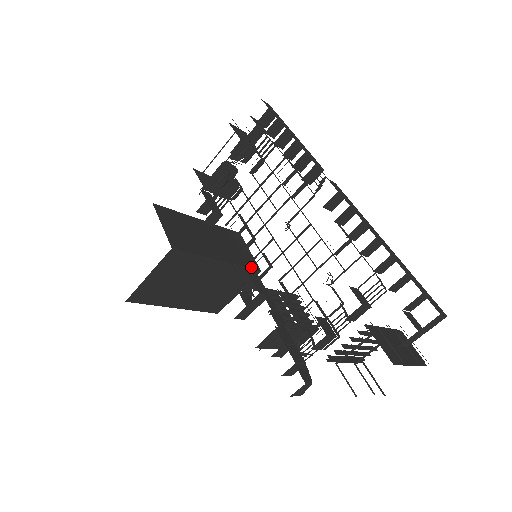
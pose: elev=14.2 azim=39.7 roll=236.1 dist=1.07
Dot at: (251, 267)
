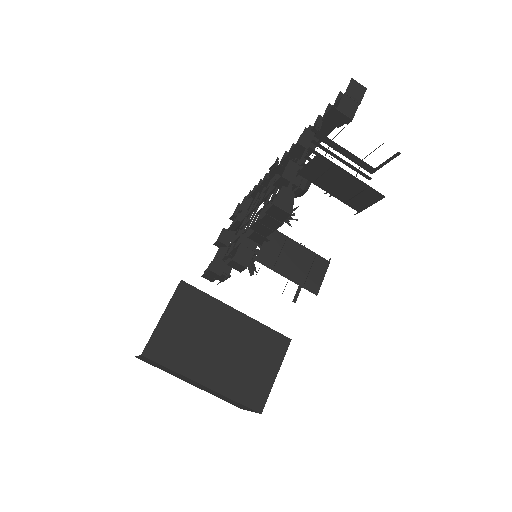
Dot at: occluded
